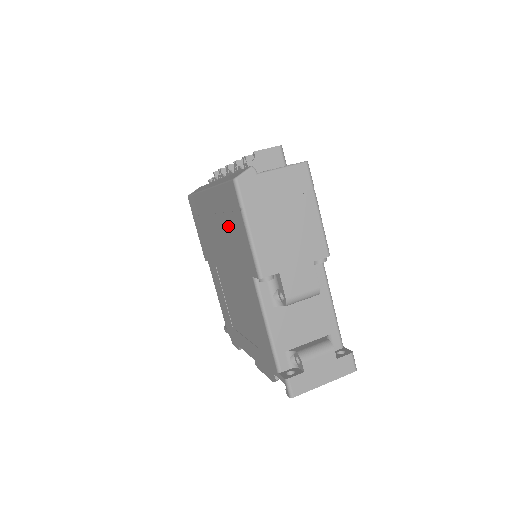
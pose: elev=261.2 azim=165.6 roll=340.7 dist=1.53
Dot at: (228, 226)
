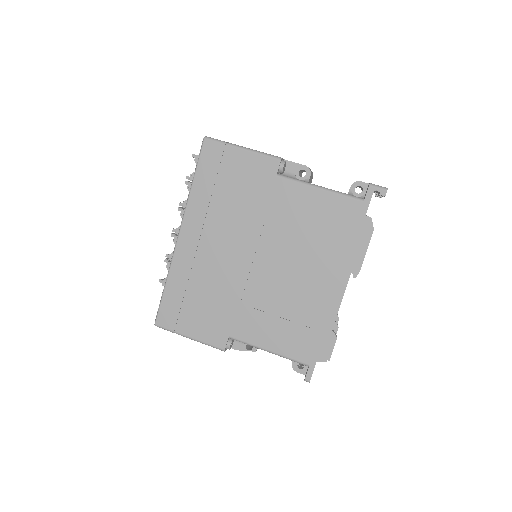
Dot at: (225, 196)
